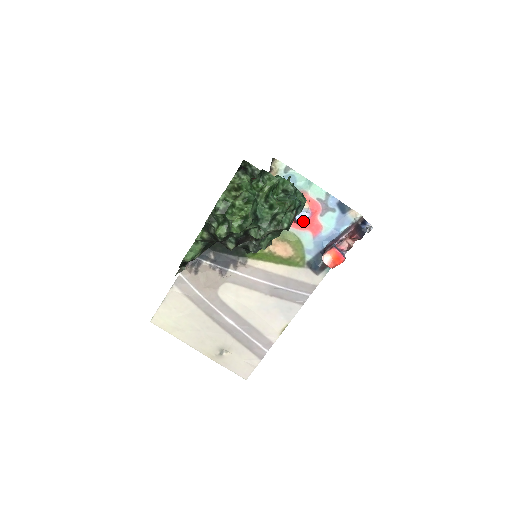
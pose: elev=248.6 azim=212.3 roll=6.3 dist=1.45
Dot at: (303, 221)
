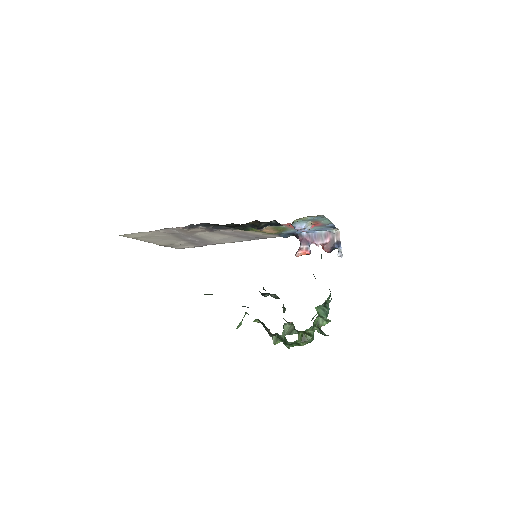
Dot at: occluded
